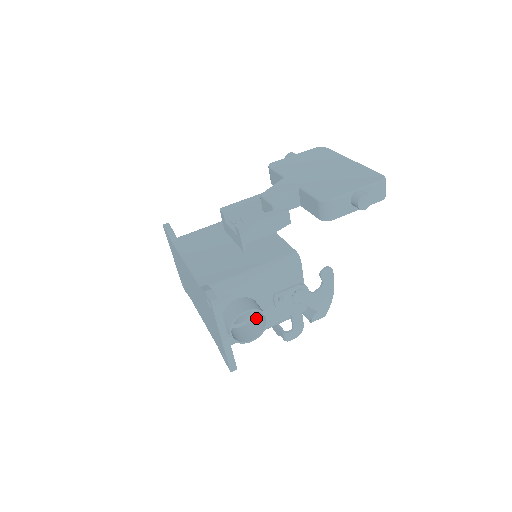
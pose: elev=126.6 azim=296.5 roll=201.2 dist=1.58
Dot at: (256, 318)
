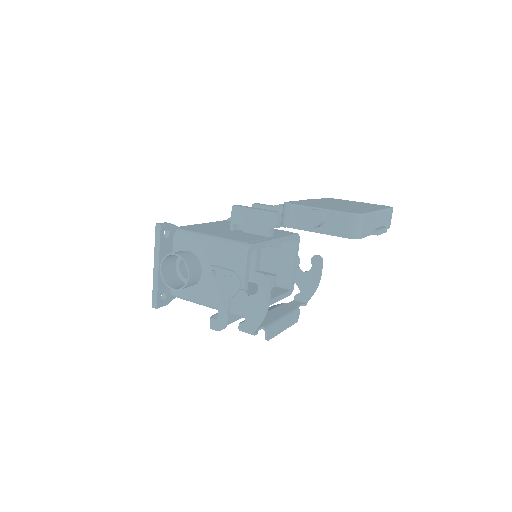
Dot at: (195, 281)
